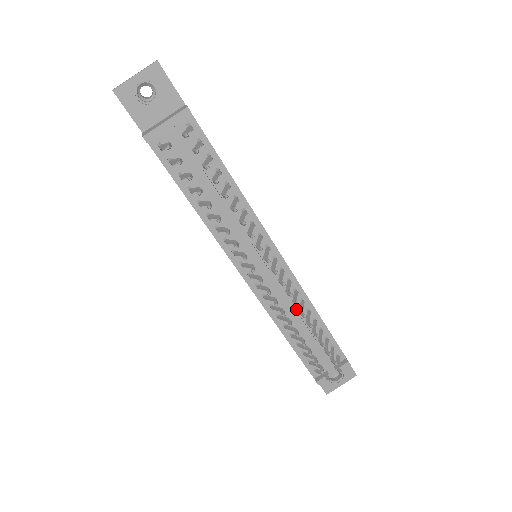
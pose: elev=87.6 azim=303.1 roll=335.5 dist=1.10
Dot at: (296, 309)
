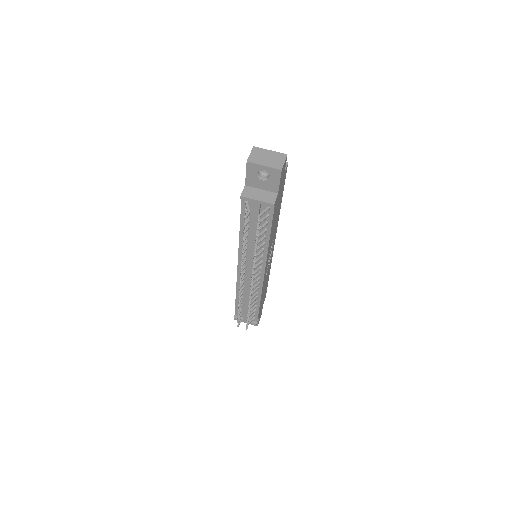
Dot at: occluded
